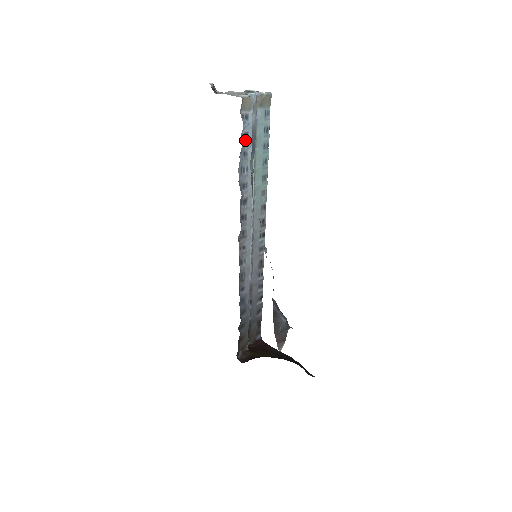
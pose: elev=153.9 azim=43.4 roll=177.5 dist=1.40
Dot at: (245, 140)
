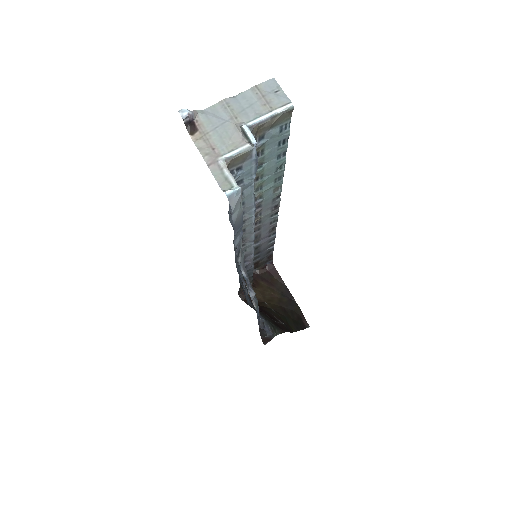
Dot at: occluded
